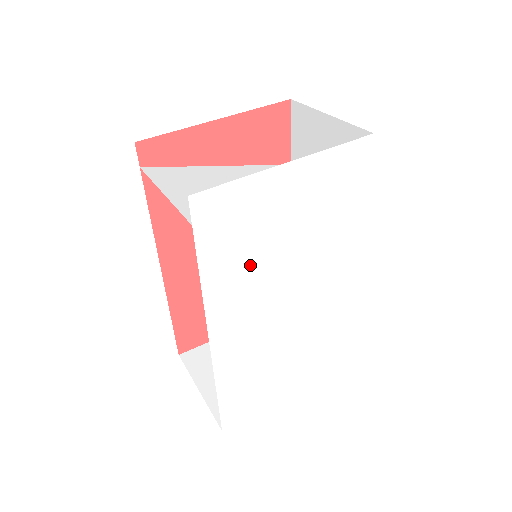
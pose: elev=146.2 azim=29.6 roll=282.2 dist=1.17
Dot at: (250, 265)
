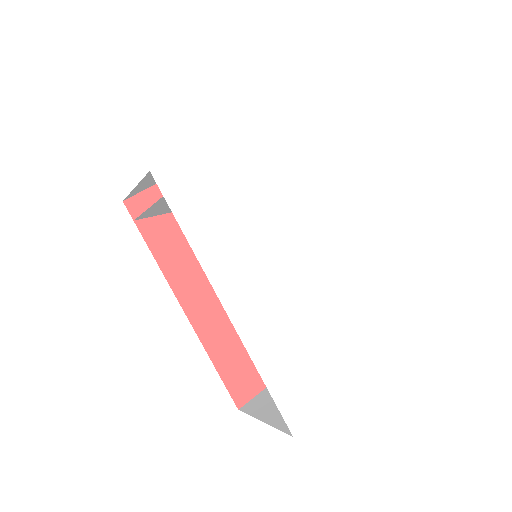
Dot at: (233, 229)
